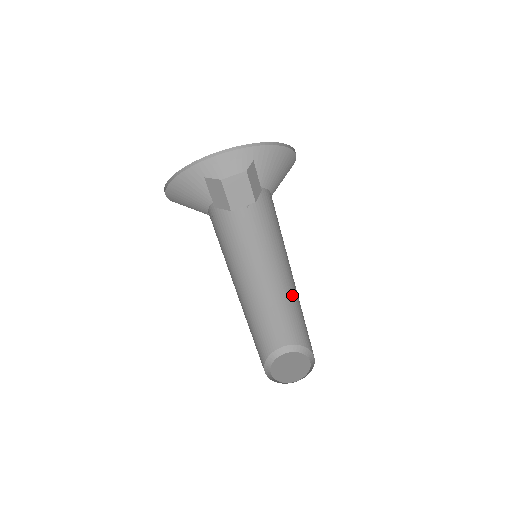
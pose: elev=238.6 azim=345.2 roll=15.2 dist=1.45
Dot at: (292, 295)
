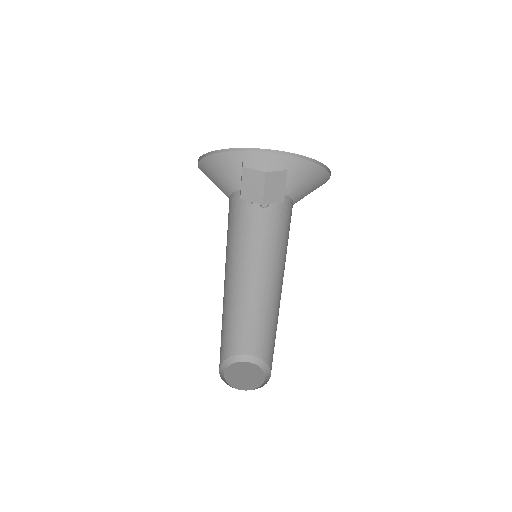
Dot at: occluded
